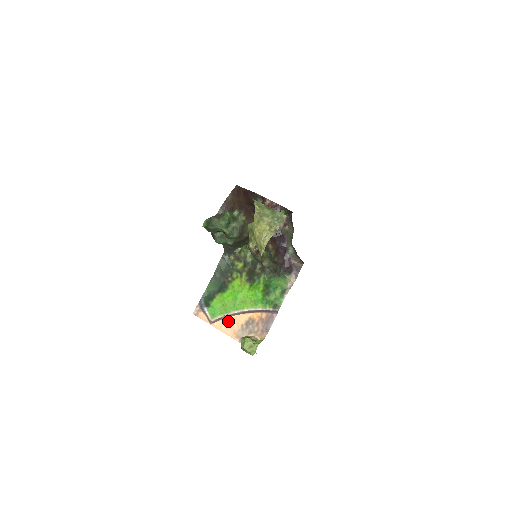
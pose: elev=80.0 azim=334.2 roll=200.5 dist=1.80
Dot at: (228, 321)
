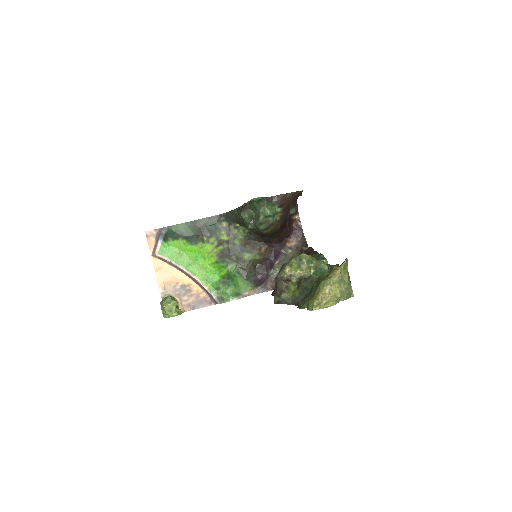
Dot at: (169, 269)
